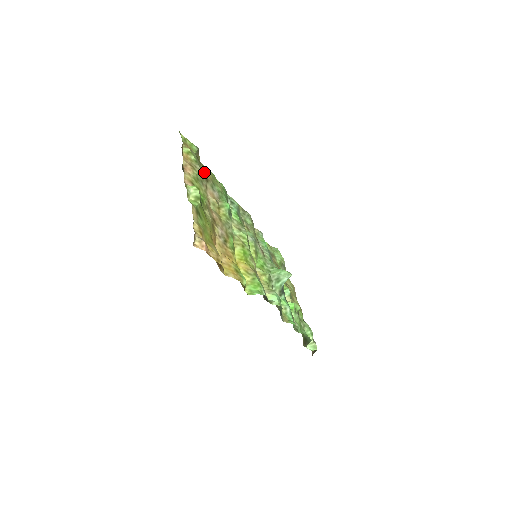
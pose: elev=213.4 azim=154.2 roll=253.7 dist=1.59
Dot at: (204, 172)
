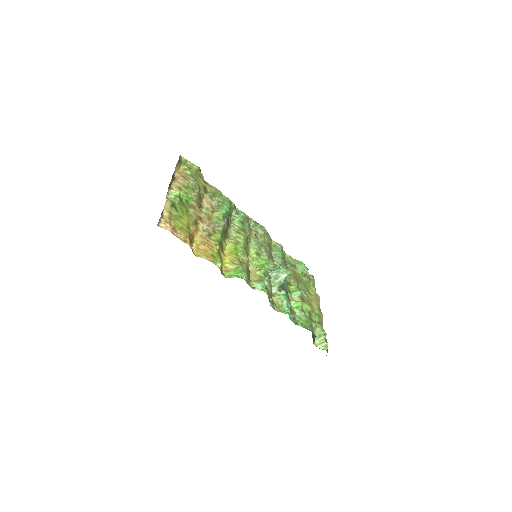
Dot at: (203, 185)
